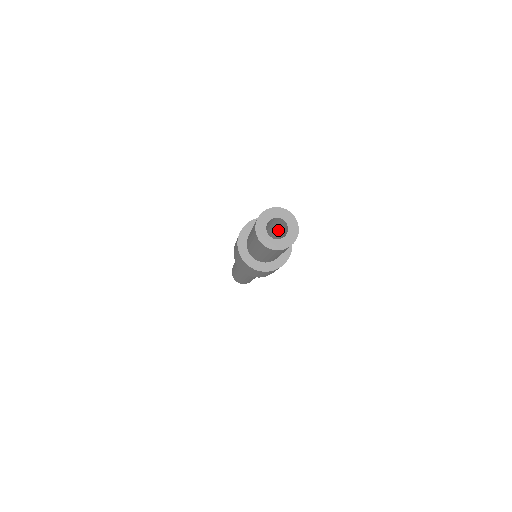
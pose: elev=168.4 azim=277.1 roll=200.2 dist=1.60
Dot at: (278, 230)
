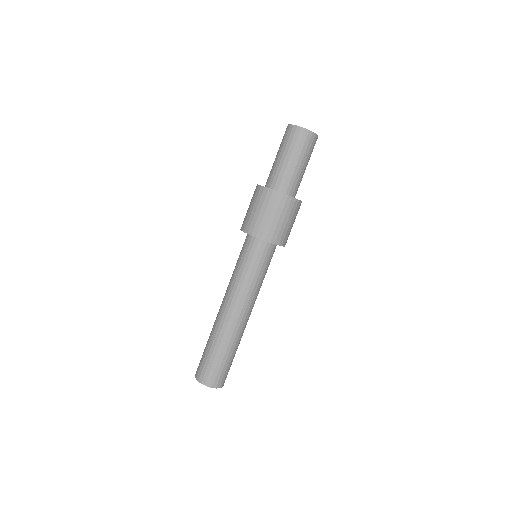
Dot at: occluded
